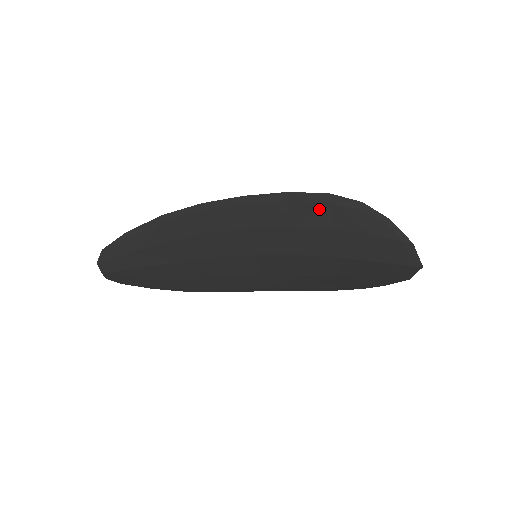
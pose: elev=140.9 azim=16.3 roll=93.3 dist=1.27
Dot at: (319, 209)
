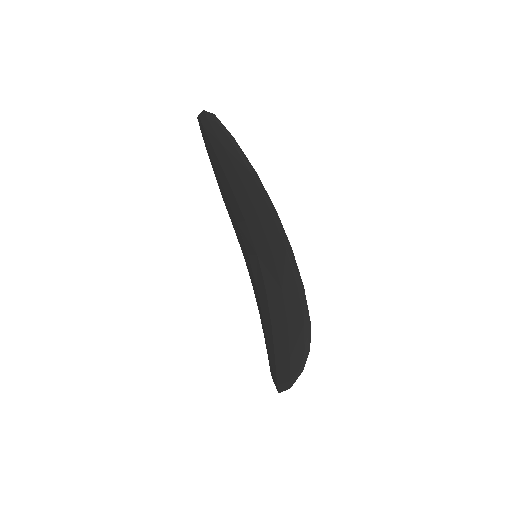
Dot at: (298, 314)
